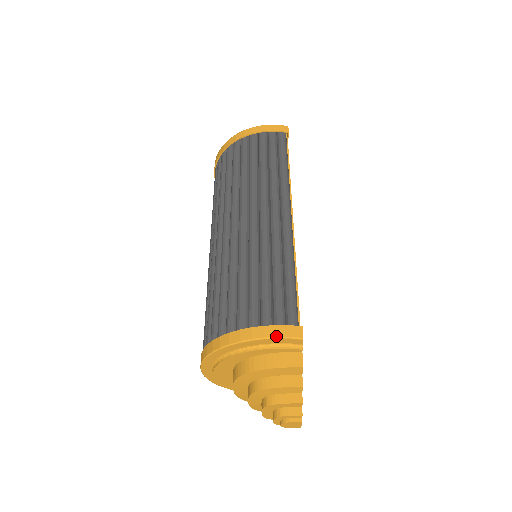
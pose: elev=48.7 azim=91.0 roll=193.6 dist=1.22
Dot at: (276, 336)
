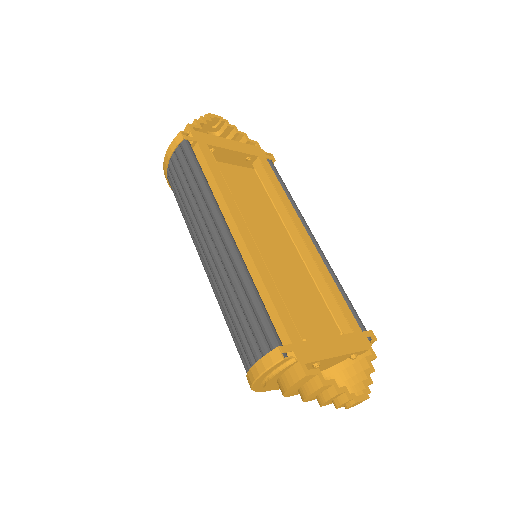
Dot at: (264, 370)
